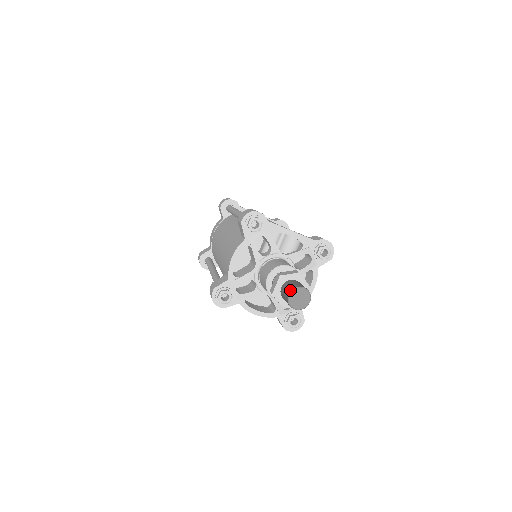
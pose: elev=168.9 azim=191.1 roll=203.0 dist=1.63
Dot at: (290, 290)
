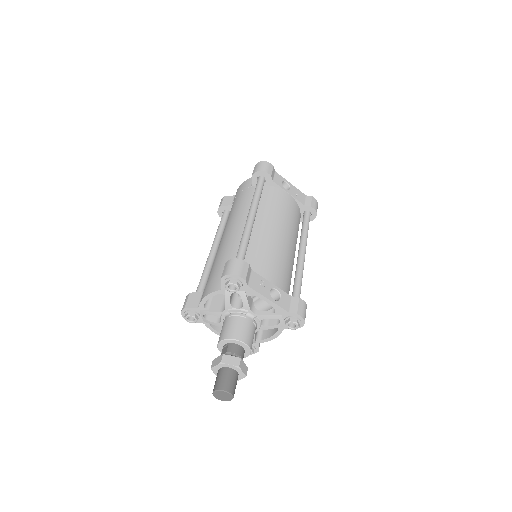
Dot at: (217, 388)
